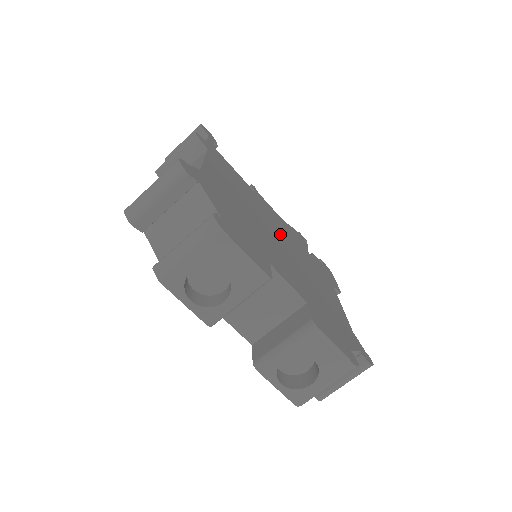
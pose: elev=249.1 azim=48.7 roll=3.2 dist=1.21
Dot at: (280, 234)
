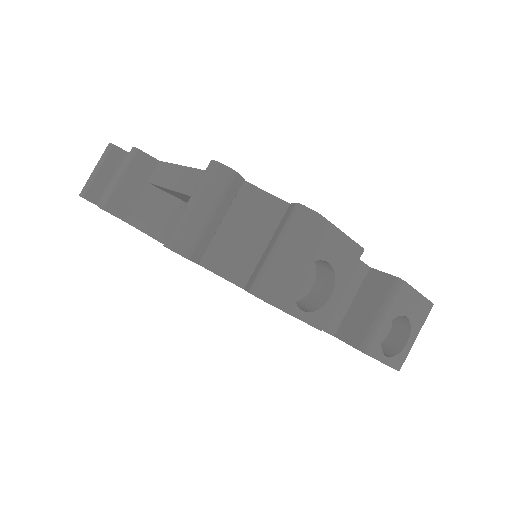
Dot at: occluded
